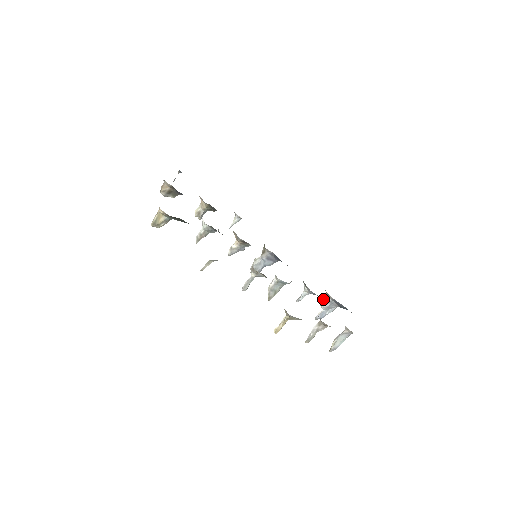
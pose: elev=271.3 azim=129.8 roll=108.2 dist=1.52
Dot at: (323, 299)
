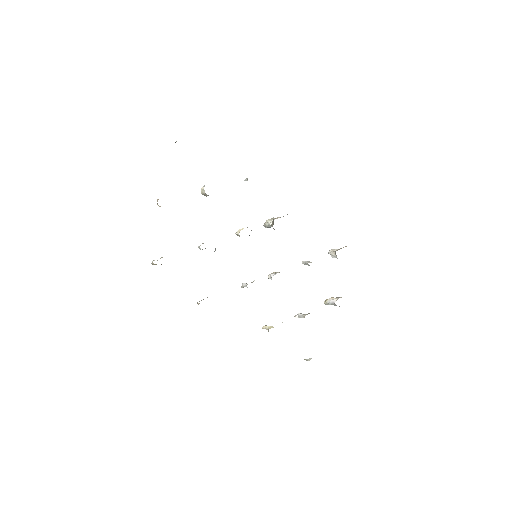
Dot at: (333, 253)
